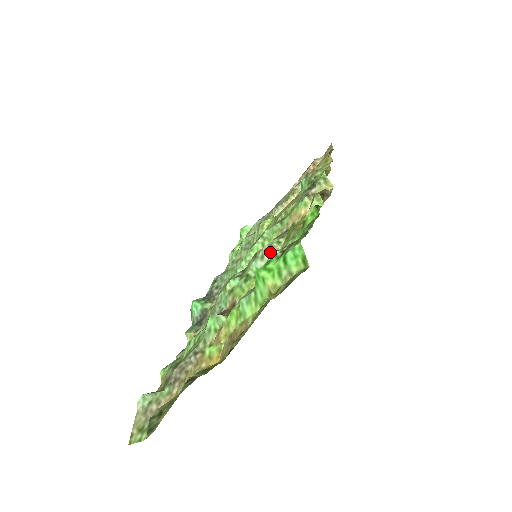
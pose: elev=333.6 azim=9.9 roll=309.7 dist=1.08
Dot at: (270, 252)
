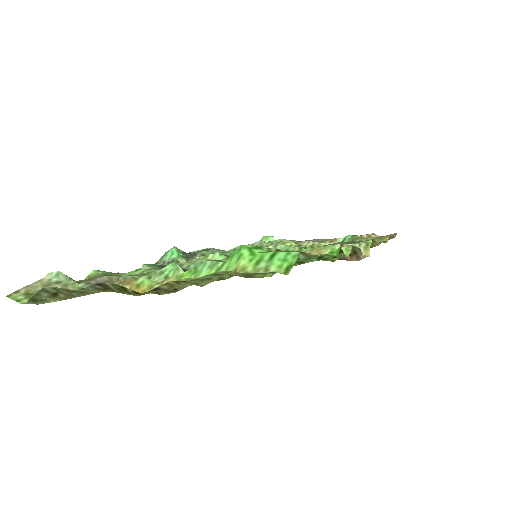
Dot at: occluded
